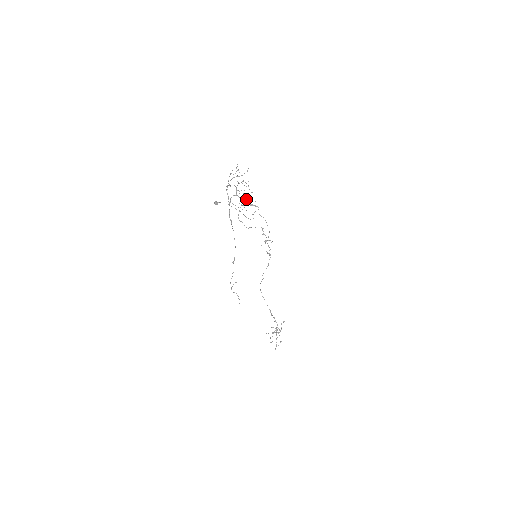
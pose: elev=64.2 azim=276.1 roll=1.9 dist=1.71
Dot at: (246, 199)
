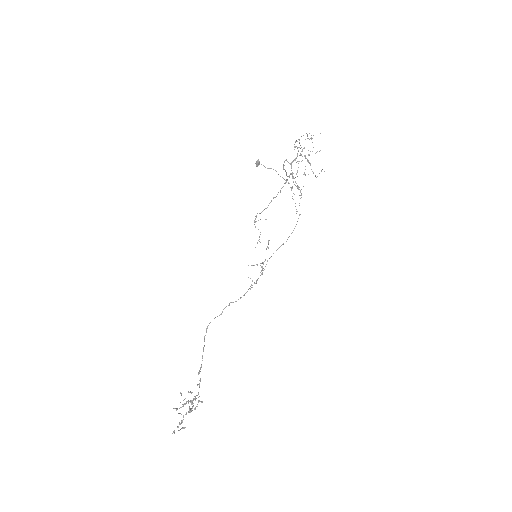
Dot at: (297, 176)
